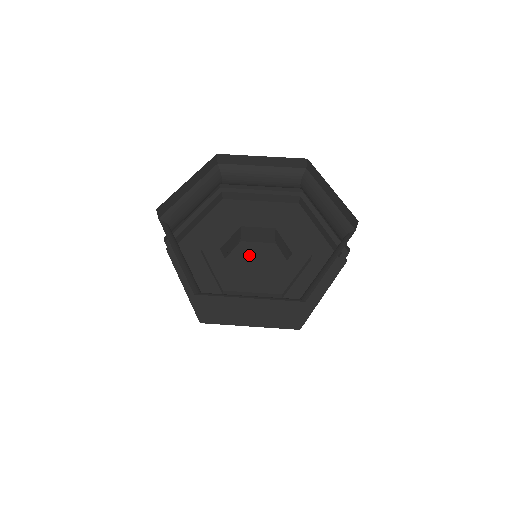
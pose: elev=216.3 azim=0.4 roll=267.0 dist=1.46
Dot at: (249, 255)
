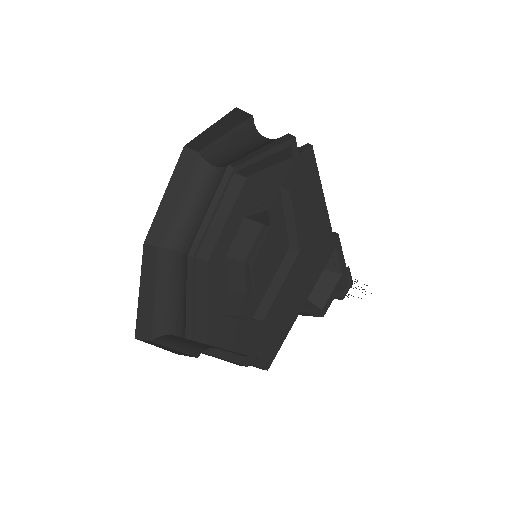
Dot at: (272, 247)
